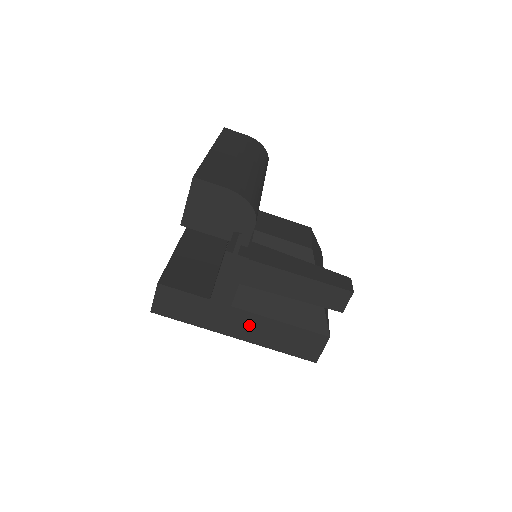
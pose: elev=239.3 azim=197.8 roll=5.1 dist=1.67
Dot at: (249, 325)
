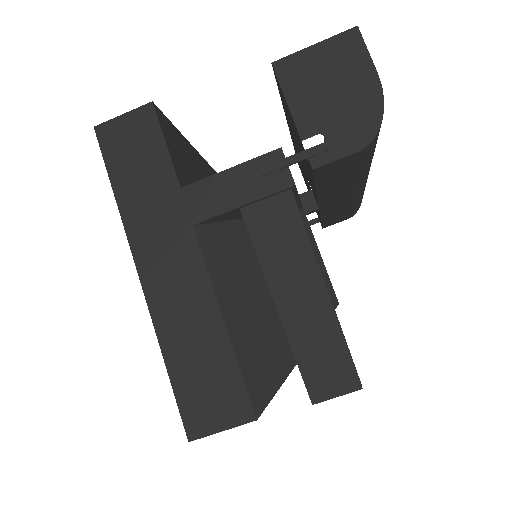
Dot at: (179, 277)
